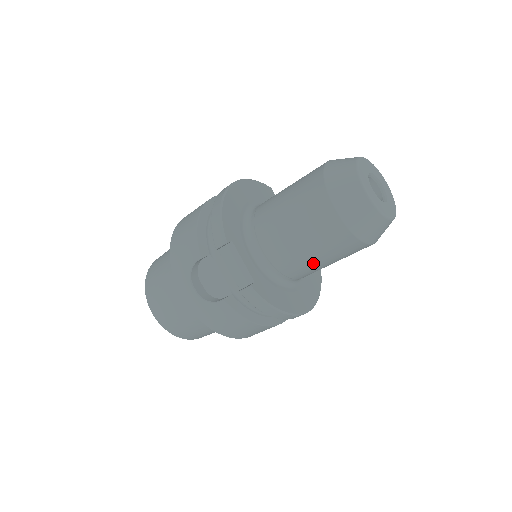
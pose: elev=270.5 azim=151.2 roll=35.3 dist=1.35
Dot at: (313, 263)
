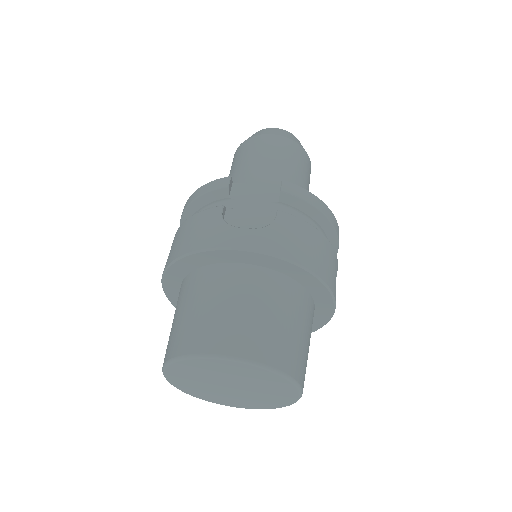
Dot at: (297, 182)
